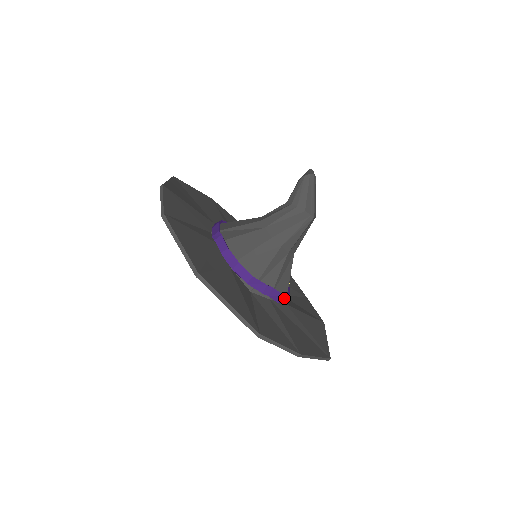
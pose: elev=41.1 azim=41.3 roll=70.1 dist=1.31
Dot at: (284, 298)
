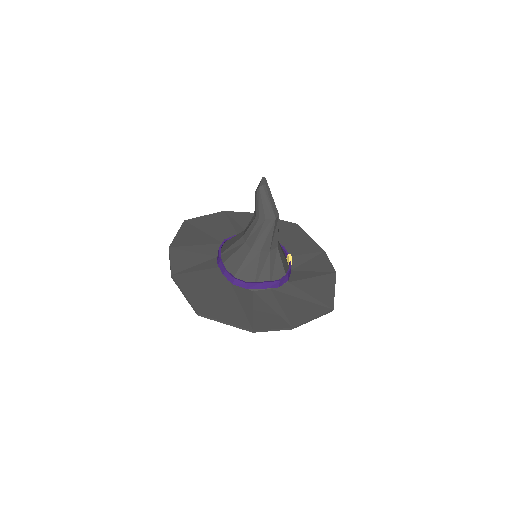
Dot at: (283, 281)
